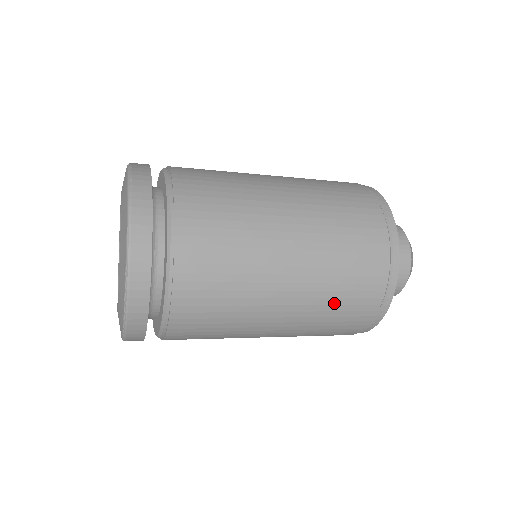
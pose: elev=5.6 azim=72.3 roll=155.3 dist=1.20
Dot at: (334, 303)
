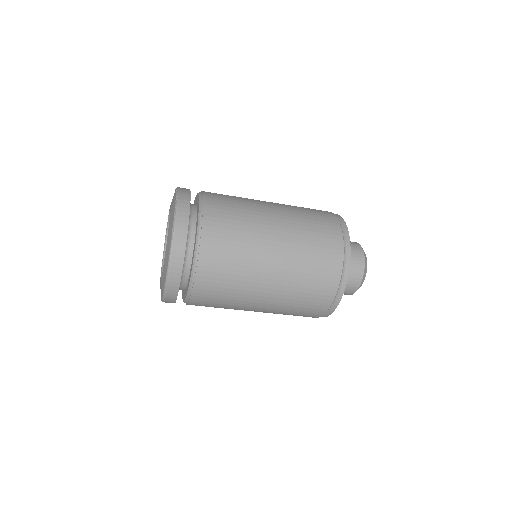
Dot at: (308, 222)
